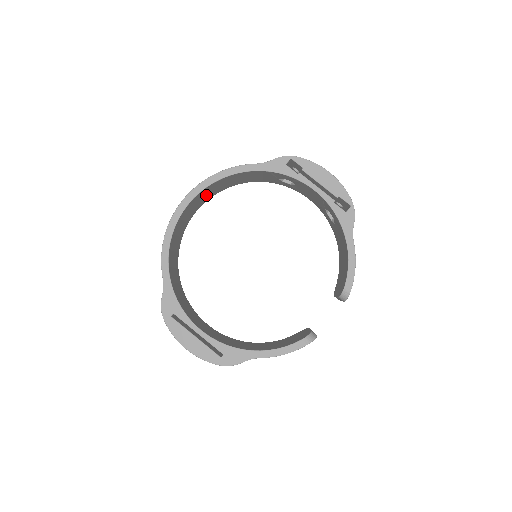
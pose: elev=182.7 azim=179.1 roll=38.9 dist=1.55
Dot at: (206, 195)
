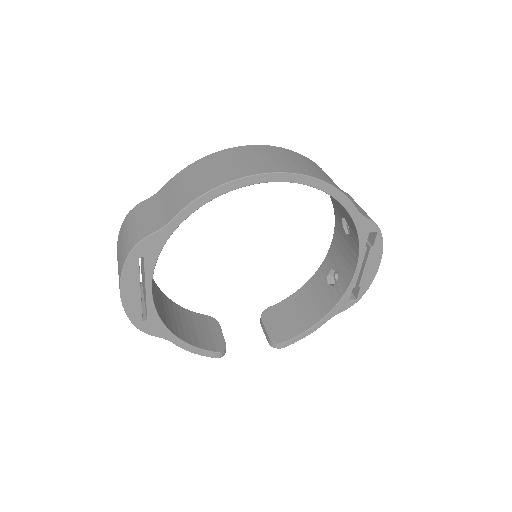
Dot at: occluded
